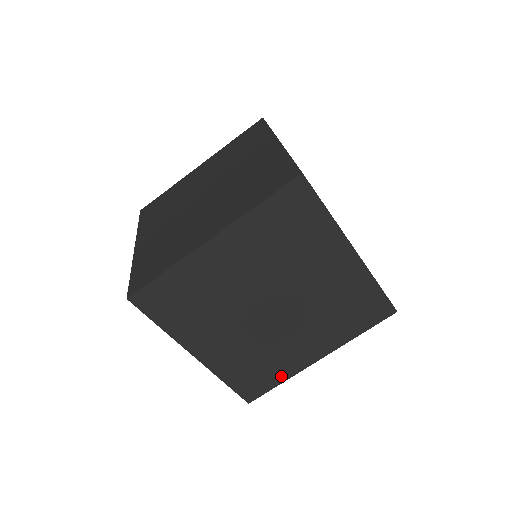
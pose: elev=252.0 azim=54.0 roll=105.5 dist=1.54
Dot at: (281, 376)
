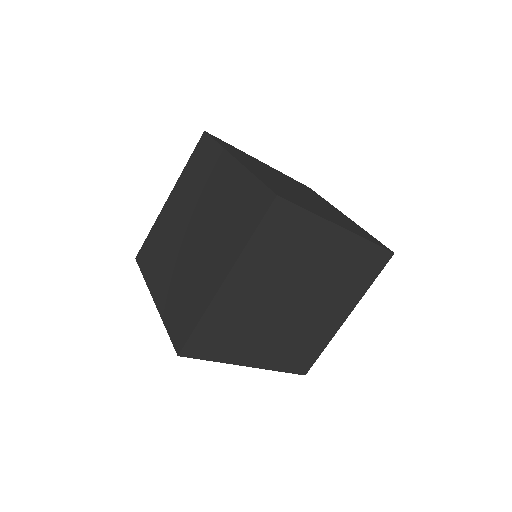
Dot at: (322, 344)
